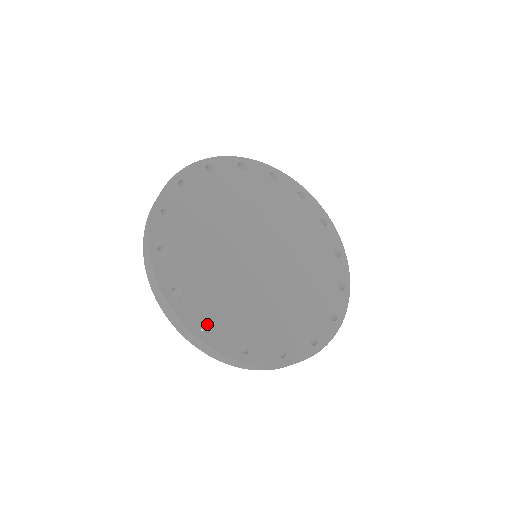
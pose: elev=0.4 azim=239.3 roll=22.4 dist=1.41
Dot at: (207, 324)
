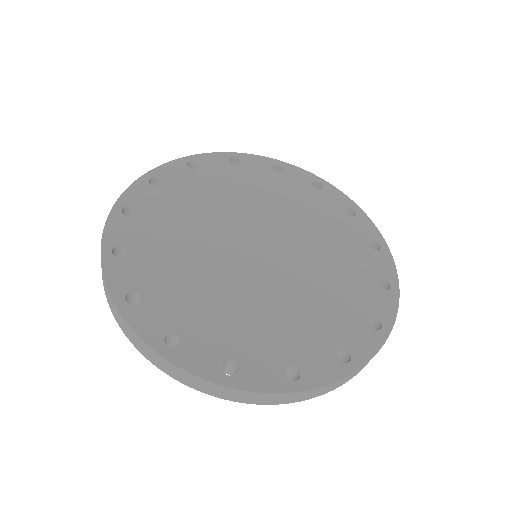
Dot at: (230, 363)
